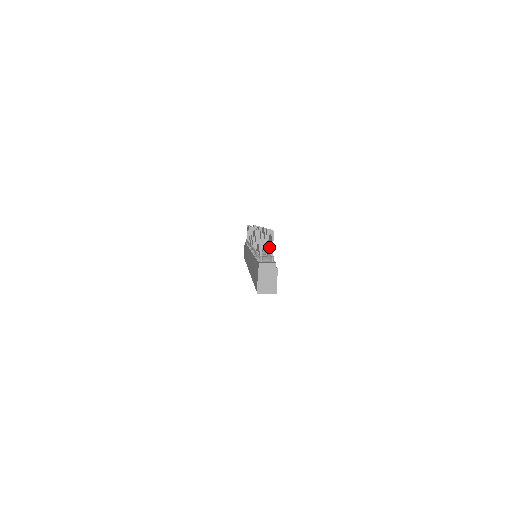
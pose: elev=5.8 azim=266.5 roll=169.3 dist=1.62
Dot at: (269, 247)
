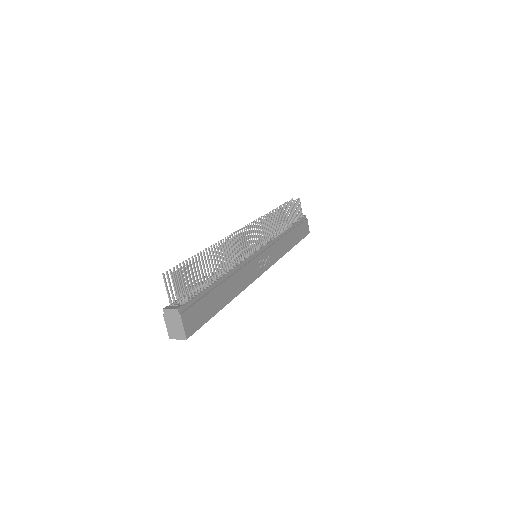
Dot at: occluded
